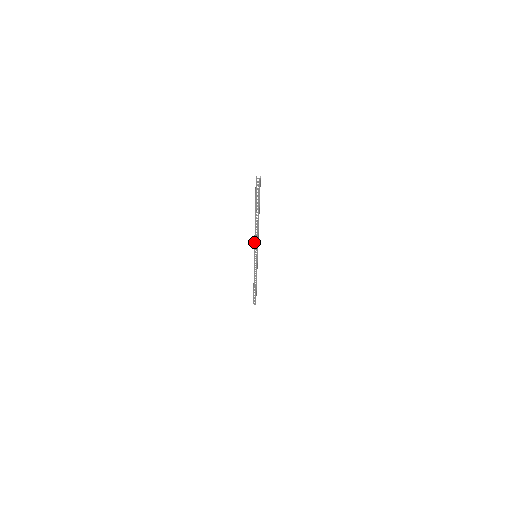
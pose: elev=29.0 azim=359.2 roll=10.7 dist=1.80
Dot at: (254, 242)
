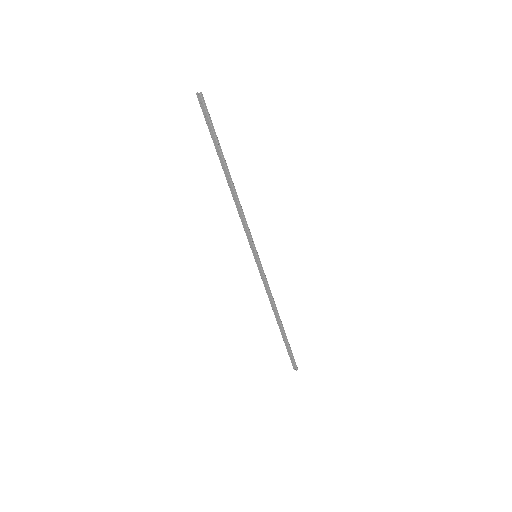
Dot at: occluded
